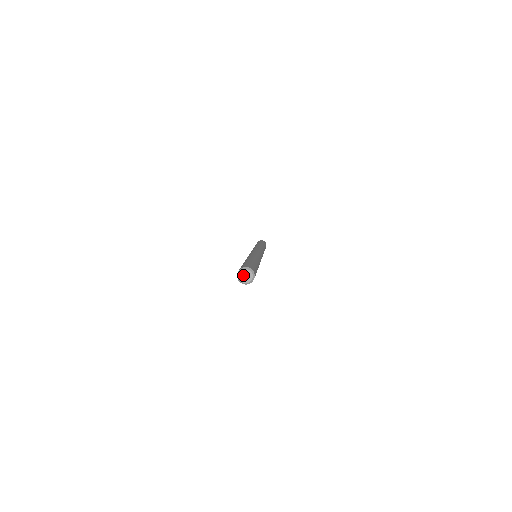
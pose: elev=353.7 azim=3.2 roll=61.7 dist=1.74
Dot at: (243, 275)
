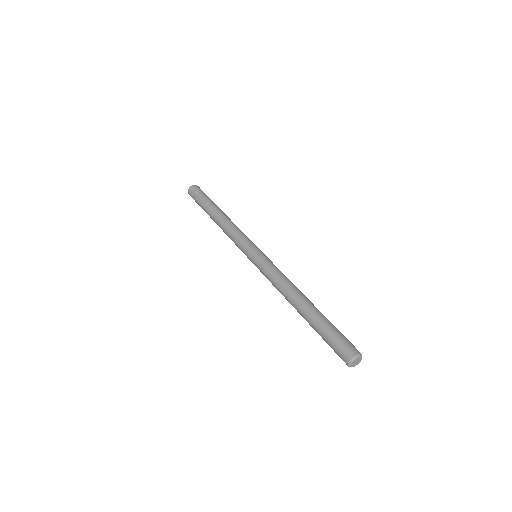
Dot at: (355, 362)
